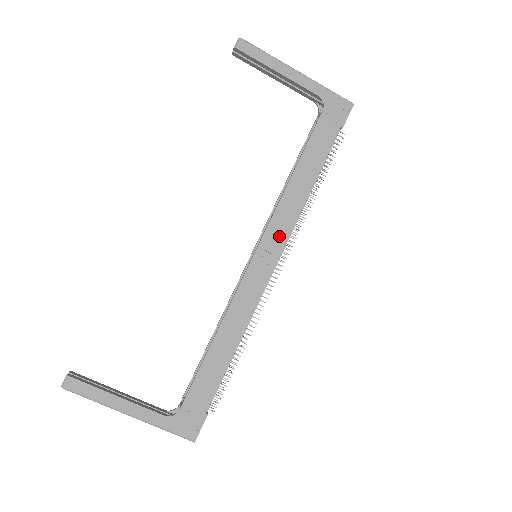
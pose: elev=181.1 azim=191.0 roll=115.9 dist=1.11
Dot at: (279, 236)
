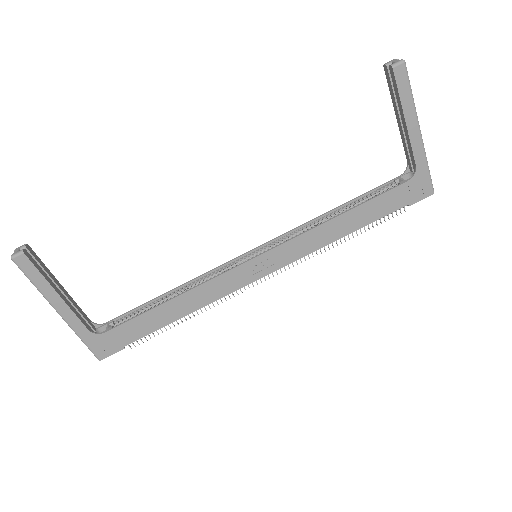
Dot at: (287, 256)
